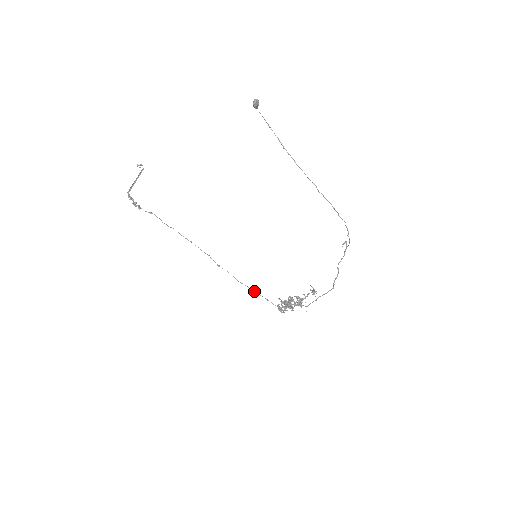
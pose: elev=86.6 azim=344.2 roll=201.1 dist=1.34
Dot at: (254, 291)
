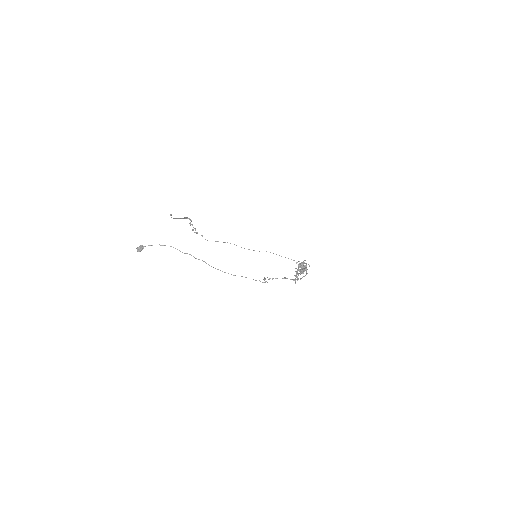
Dot at: occluded
